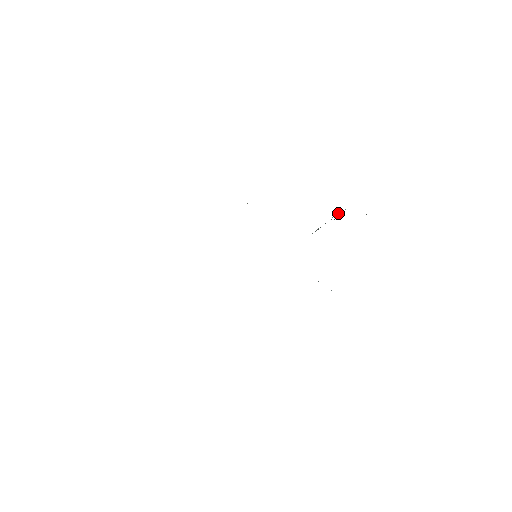
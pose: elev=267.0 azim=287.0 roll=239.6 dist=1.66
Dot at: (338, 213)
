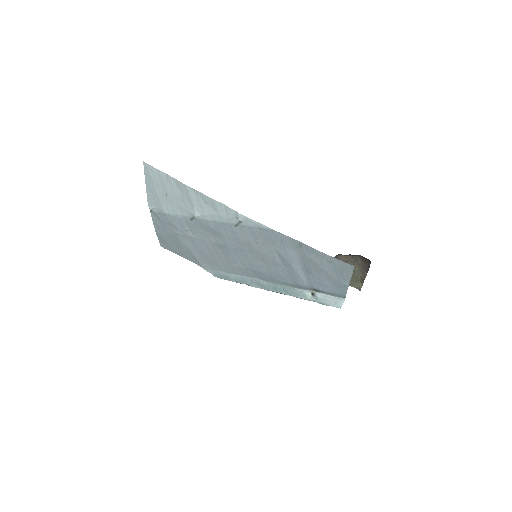
Dot at: occluded
